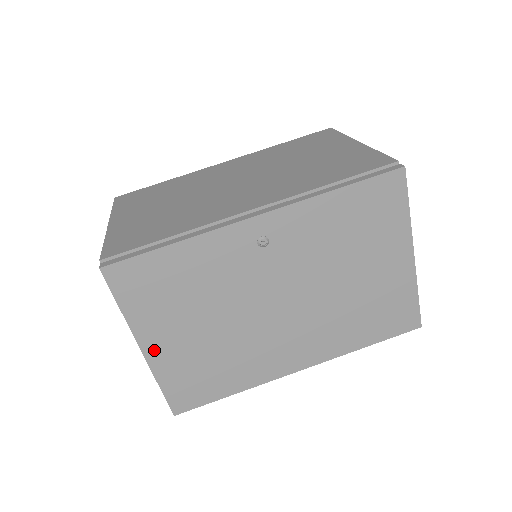
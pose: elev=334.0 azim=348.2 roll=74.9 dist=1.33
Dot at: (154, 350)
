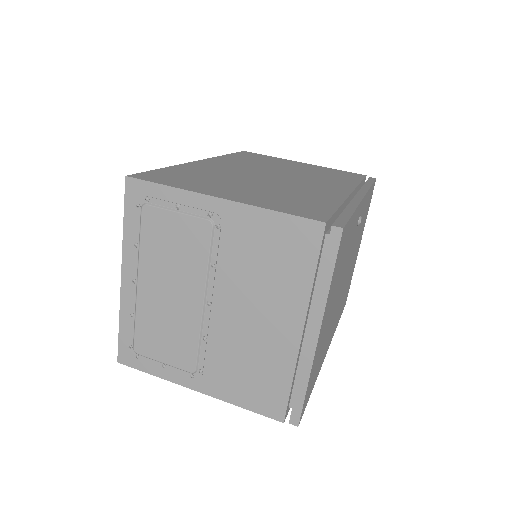
Dot at: (320, 336)
